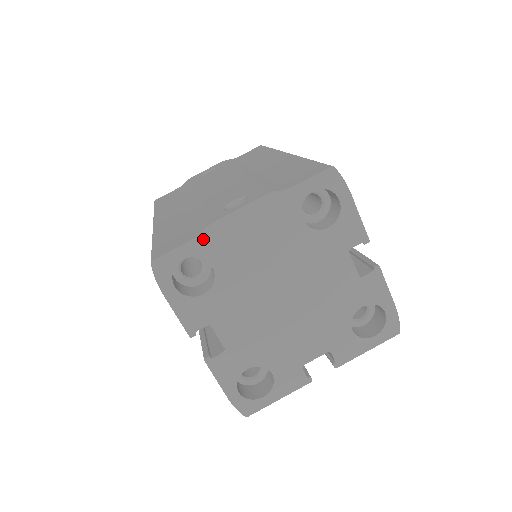
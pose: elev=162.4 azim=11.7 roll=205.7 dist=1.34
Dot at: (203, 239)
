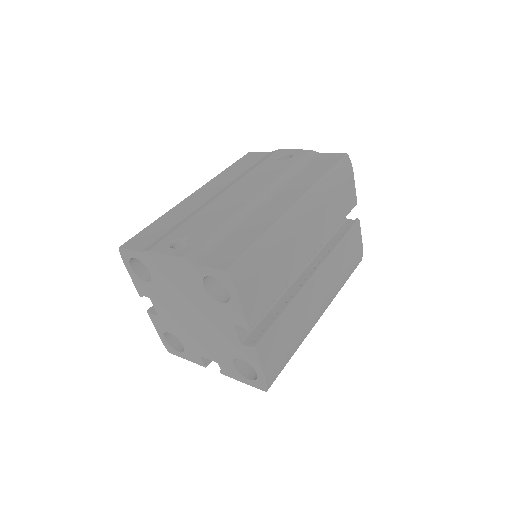
Dot at: (145, 255)
